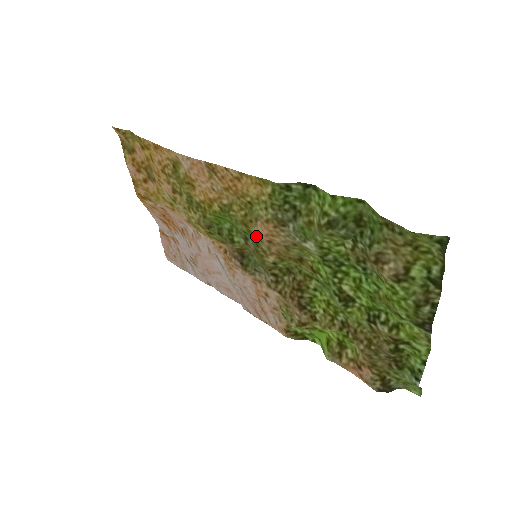
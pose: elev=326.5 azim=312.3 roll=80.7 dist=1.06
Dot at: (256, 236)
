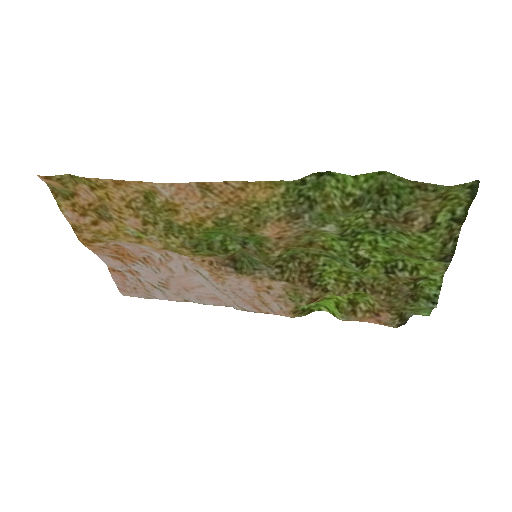
Dot at: (262, 237)
